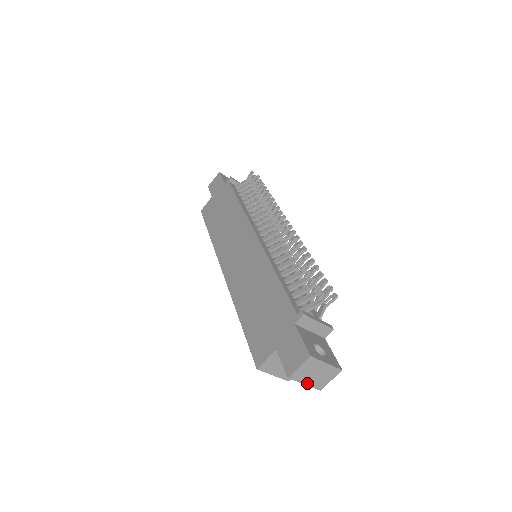
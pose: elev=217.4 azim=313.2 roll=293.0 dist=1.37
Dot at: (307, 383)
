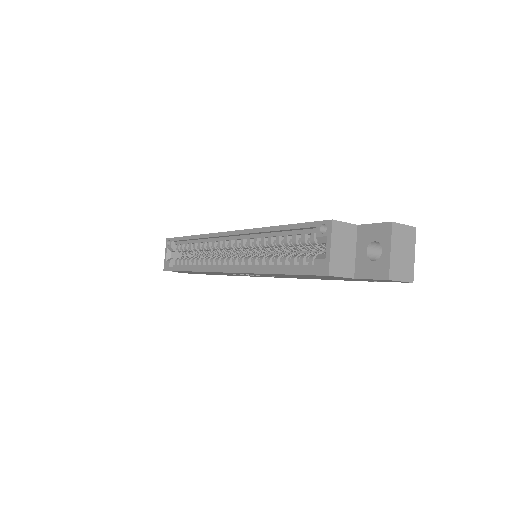
Dot at: (392, 252)
